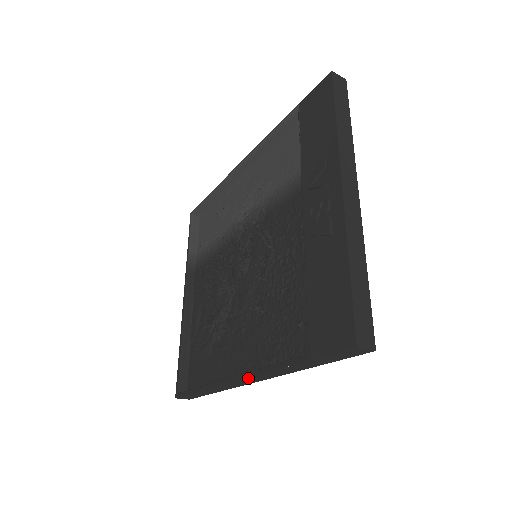
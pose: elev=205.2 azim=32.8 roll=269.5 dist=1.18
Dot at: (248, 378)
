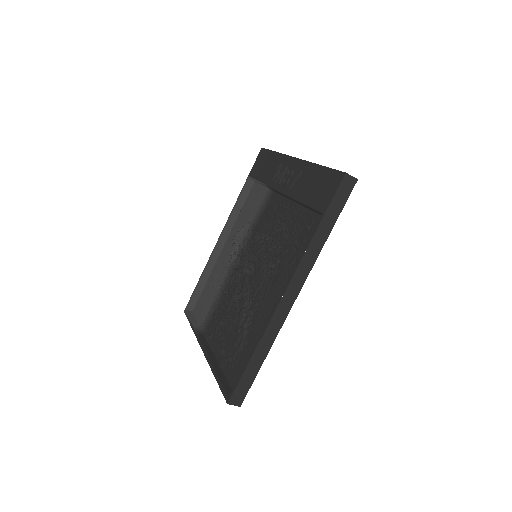
Dot at: (289, 286)
